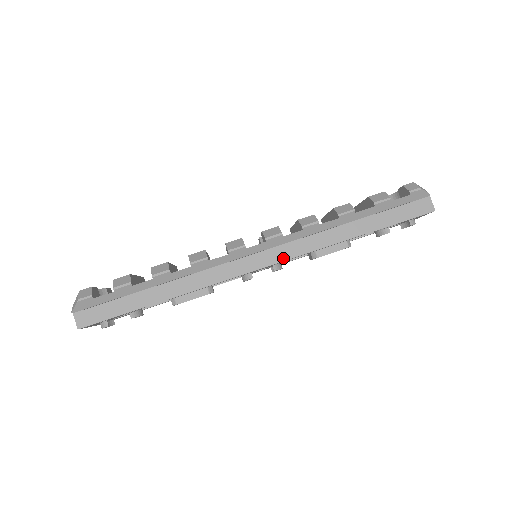
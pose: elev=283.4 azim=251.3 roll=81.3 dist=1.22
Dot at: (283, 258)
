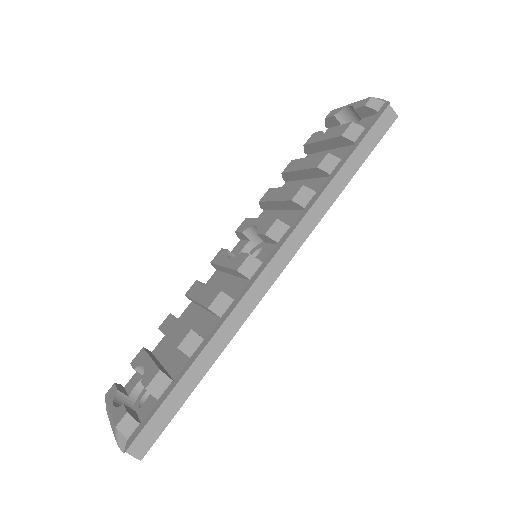
Dot at: (296, 248)
